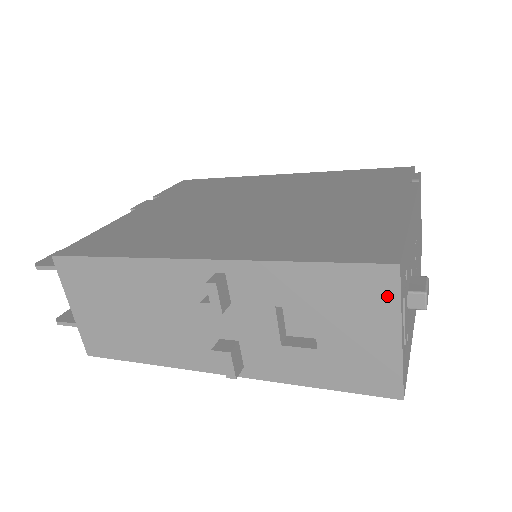
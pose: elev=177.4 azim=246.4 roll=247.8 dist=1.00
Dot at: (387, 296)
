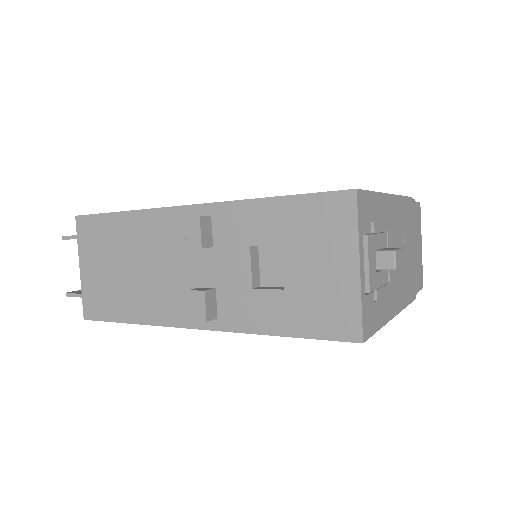
Dot at: (346, 223)
